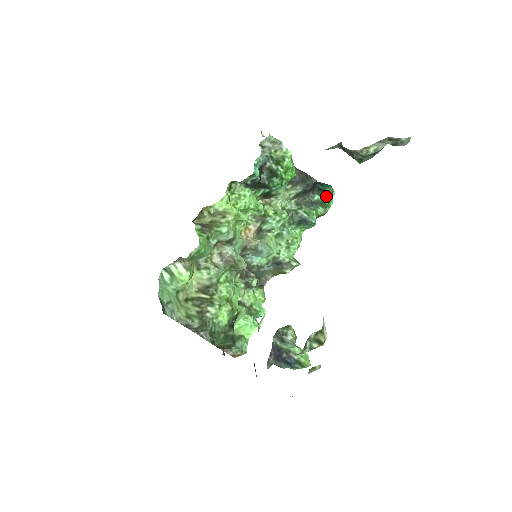
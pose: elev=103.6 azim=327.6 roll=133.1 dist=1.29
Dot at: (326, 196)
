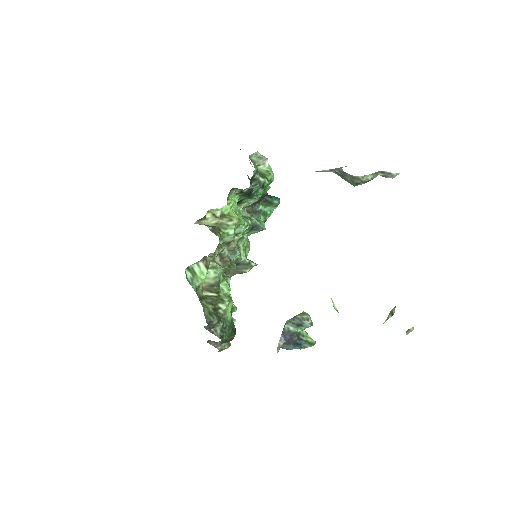
Dot at: (271, 207)
